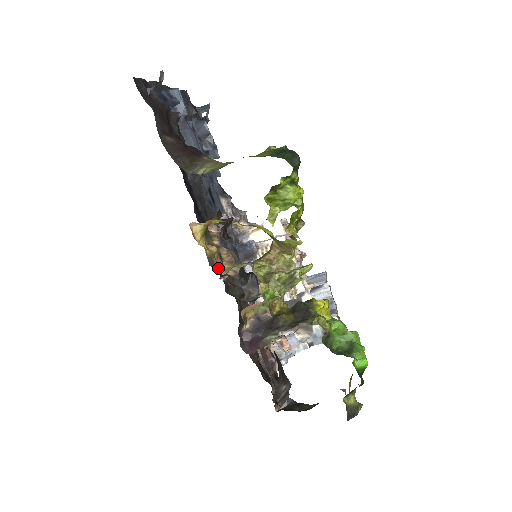
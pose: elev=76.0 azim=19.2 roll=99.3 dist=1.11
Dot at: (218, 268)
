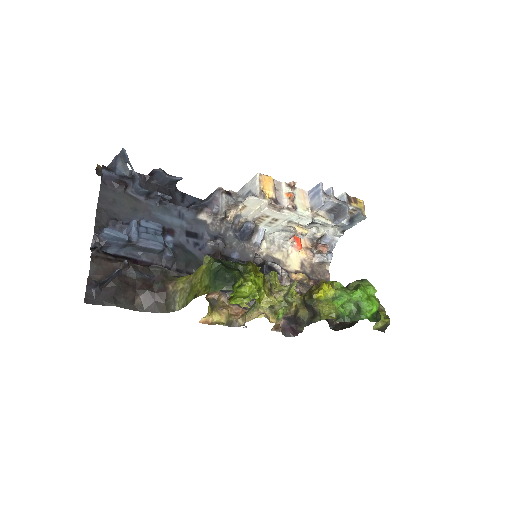
Dot at: (237, 322)
